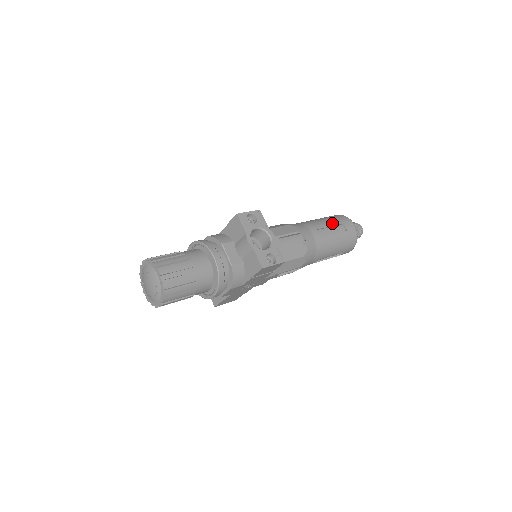
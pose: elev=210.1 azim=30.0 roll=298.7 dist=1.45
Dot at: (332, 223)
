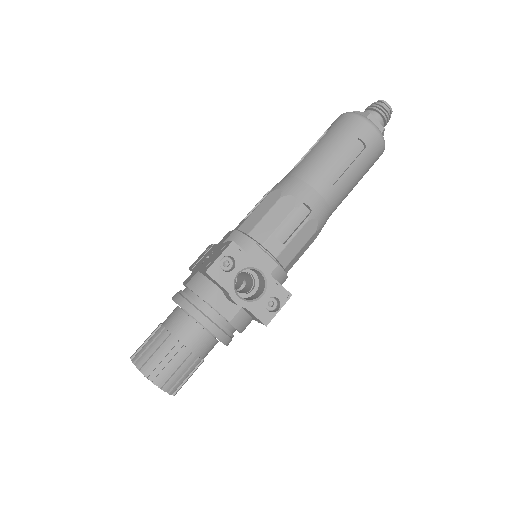
Dot at: (342, 149)
